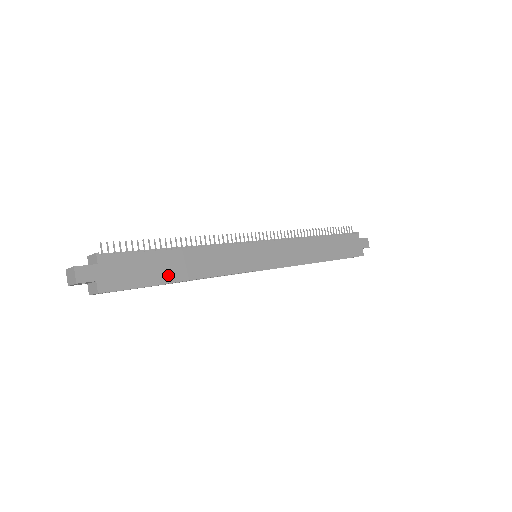
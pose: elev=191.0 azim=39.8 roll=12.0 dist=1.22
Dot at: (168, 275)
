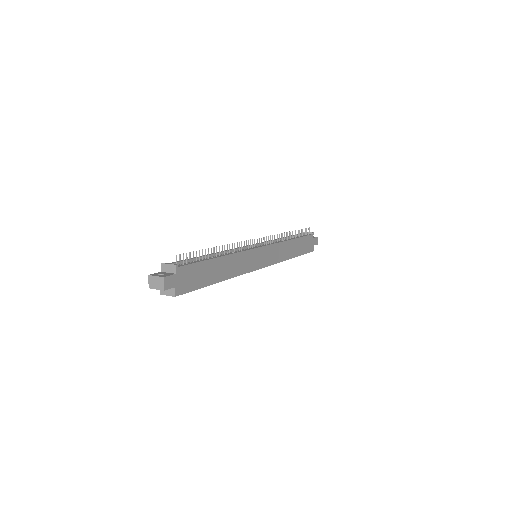
Dot at: (212, 278)
